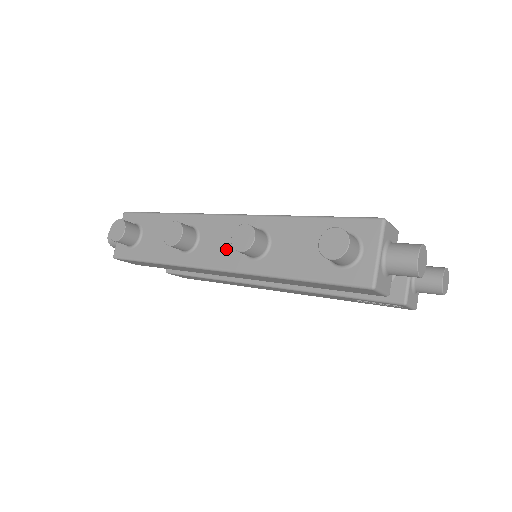
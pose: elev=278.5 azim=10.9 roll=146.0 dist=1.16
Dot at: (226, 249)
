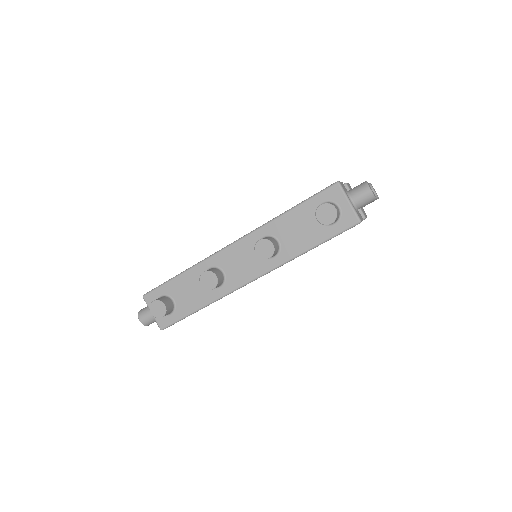
Dot at: (249, 264)
